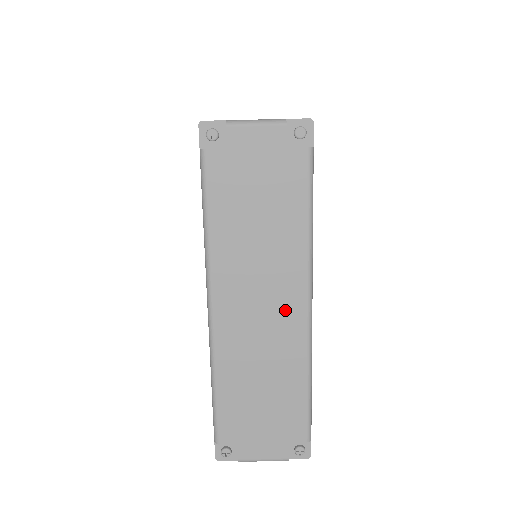
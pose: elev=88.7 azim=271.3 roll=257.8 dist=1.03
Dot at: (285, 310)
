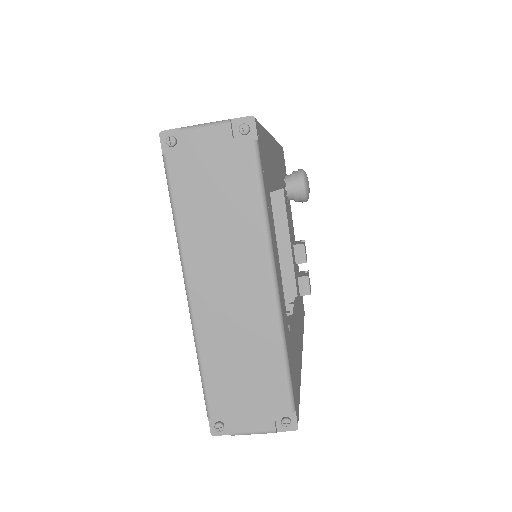
Dot at: (253, 288)
